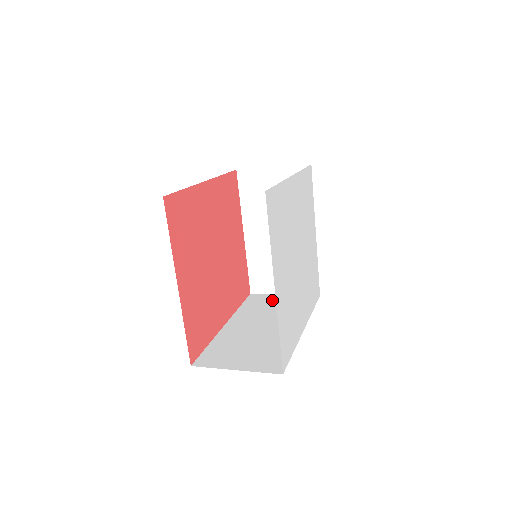
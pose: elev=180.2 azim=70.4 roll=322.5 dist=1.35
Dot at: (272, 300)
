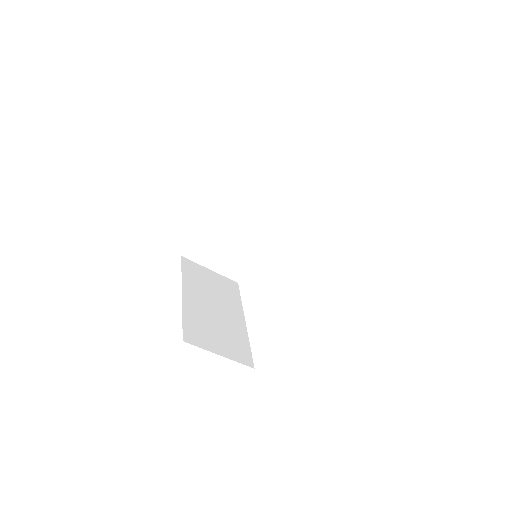
Dot at: occluded
